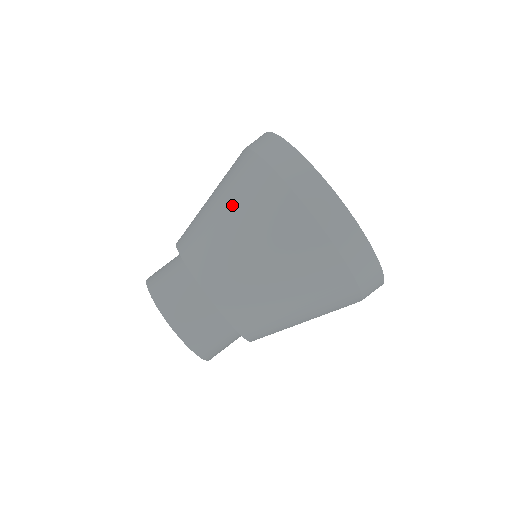
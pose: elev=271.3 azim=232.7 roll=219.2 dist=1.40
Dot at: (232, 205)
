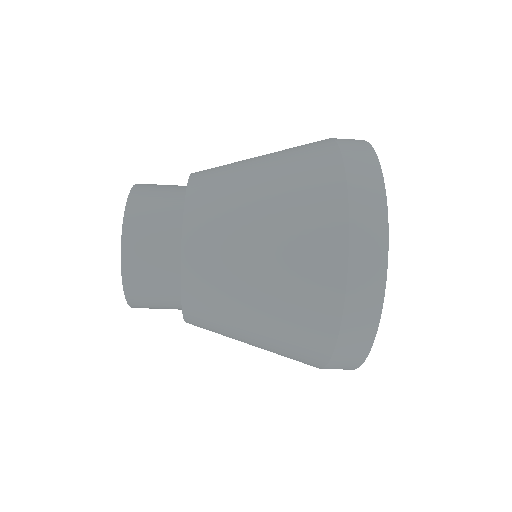
Dot at: (268, 340)
